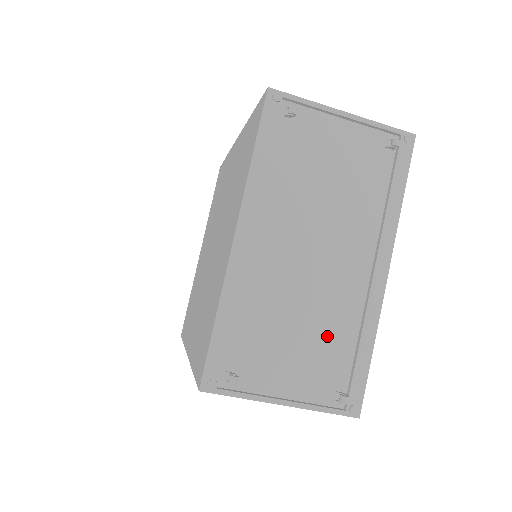
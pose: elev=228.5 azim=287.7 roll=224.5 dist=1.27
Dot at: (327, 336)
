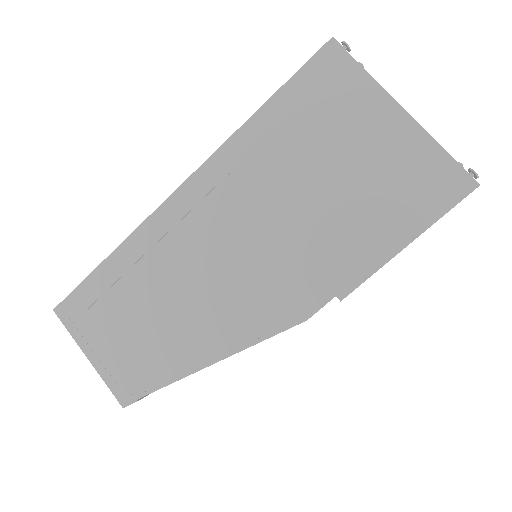
Dot at: occluded
